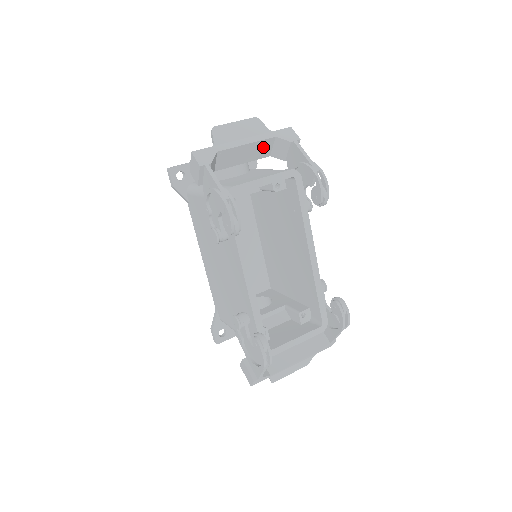
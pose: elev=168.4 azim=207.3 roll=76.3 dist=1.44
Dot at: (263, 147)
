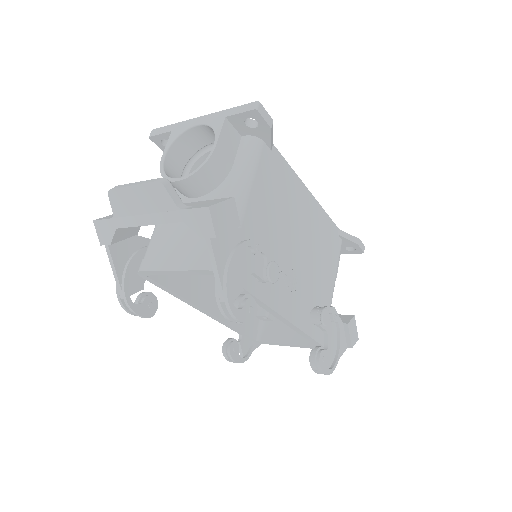
Dot at: occluded
